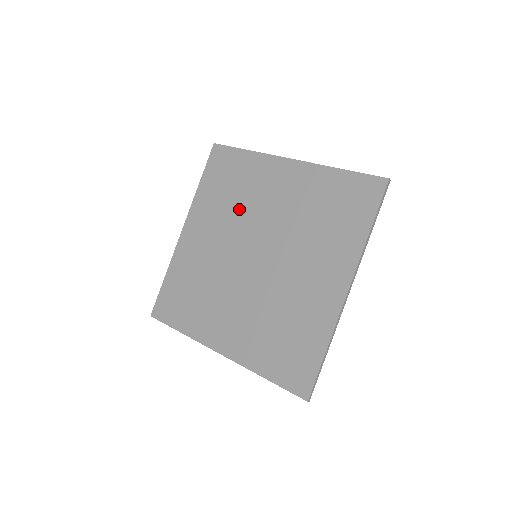
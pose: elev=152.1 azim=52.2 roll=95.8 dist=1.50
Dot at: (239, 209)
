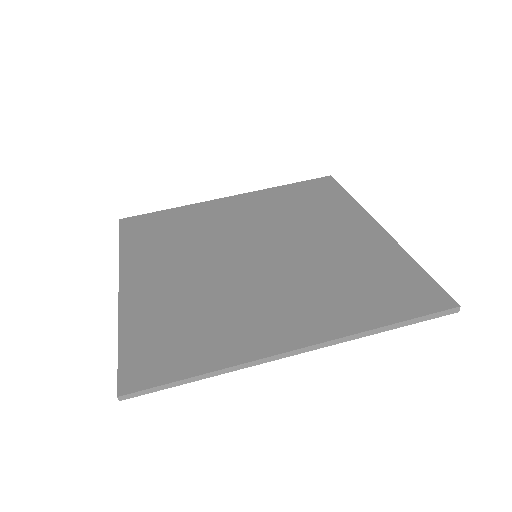
Dot at: (290, 219)
